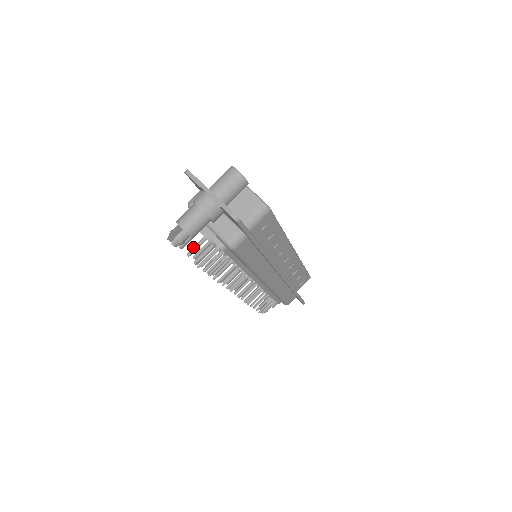
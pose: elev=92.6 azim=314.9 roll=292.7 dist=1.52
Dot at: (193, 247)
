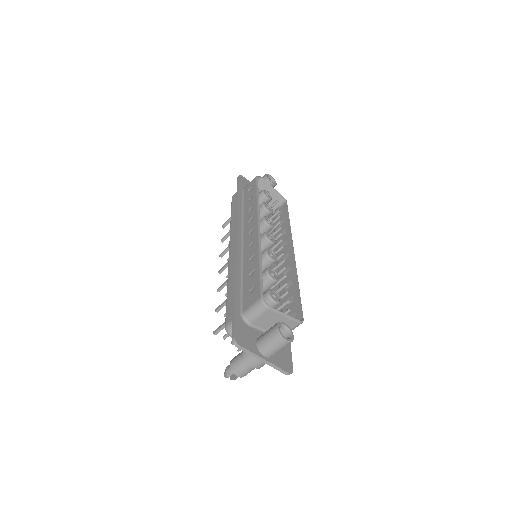
Dot at: (228, 335)
